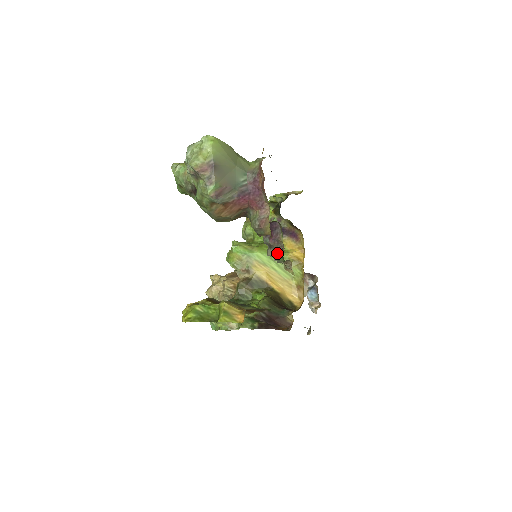
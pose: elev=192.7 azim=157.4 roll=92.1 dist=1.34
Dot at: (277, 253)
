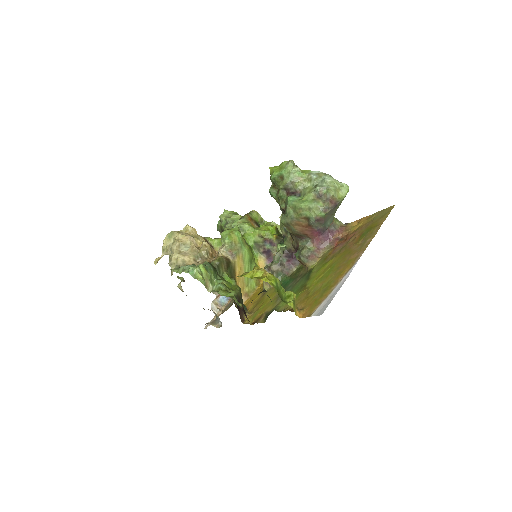
Dot at: (281, 272)
